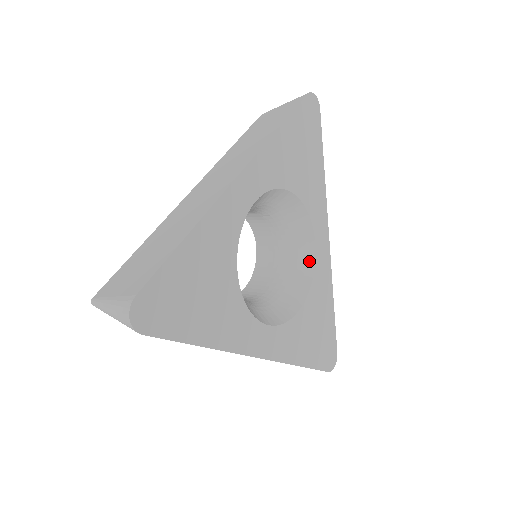
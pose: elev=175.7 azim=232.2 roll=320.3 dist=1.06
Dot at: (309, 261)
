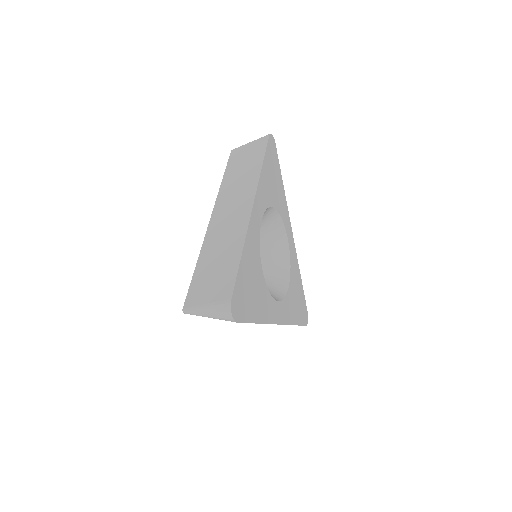
Dot at: (286, 252)
